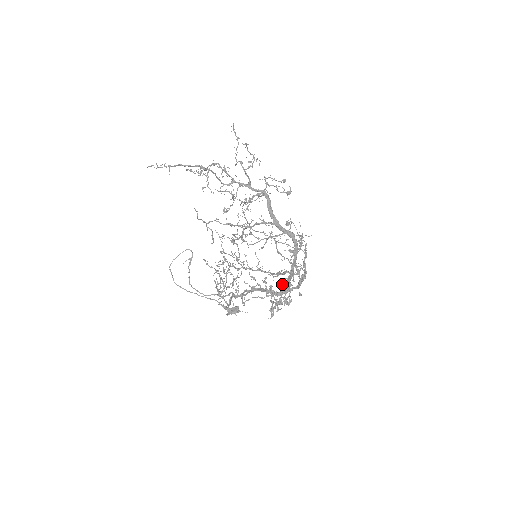
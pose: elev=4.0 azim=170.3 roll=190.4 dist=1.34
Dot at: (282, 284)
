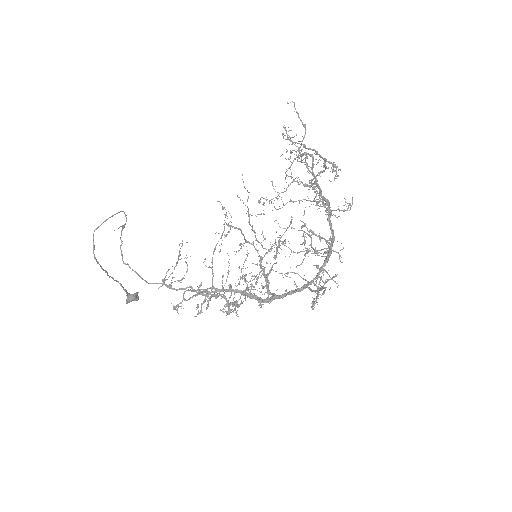
Dot at: (268, 291)
